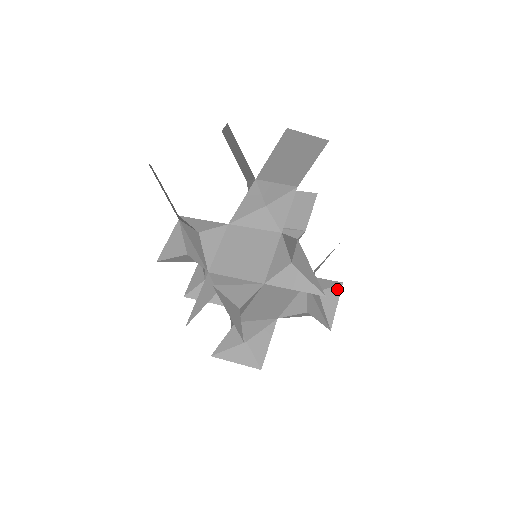
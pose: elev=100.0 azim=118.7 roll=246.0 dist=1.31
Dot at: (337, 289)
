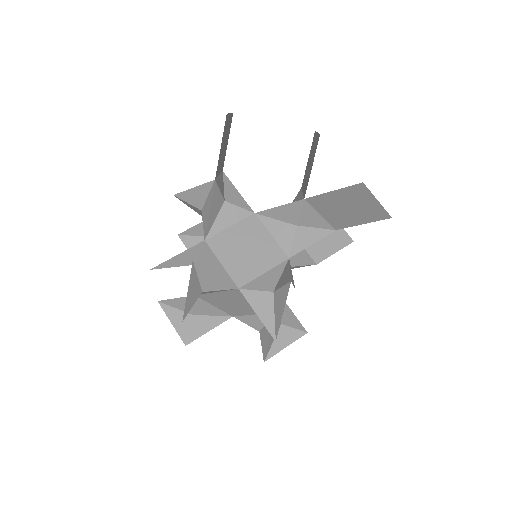
Dot at: (298, 334)
